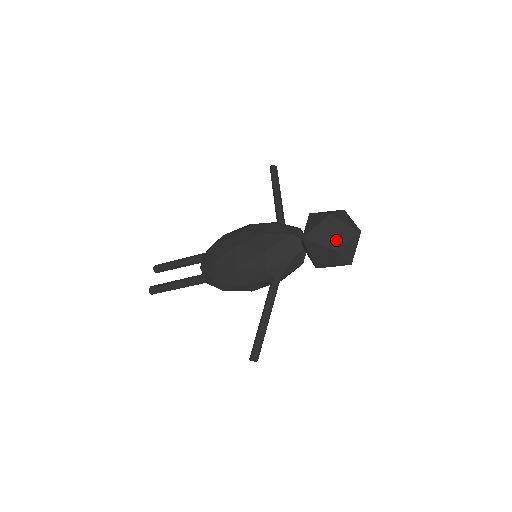
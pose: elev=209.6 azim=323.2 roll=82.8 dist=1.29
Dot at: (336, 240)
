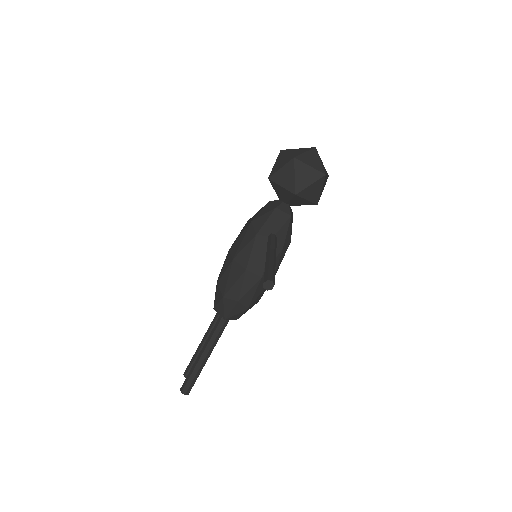
Dot at: (293, 155)
